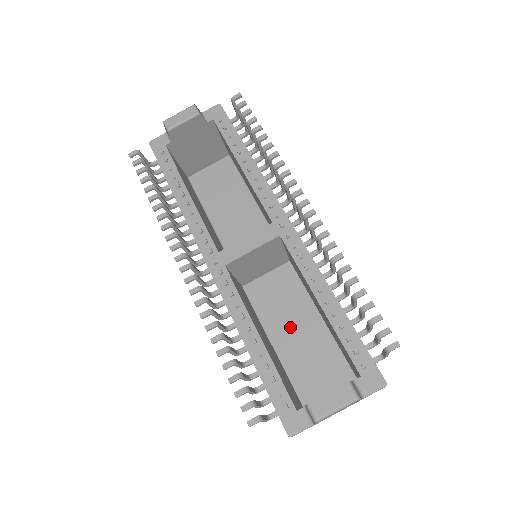
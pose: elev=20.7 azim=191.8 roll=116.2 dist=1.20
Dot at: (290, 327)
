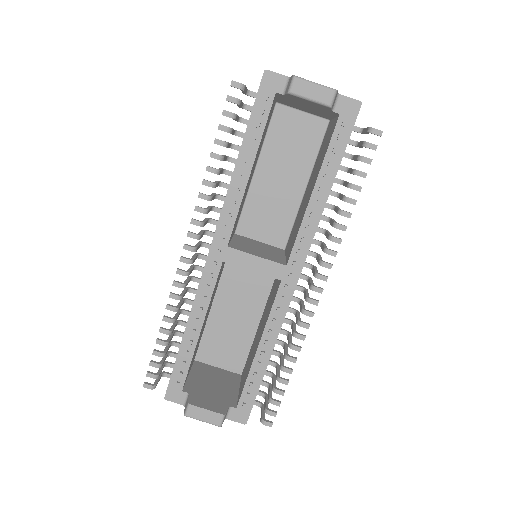
Dot at: (235, 306)
